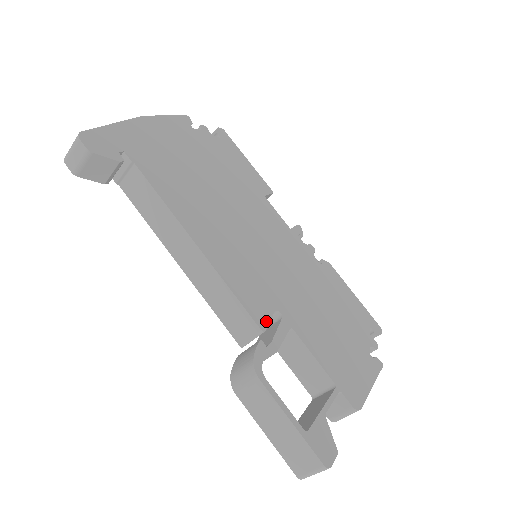
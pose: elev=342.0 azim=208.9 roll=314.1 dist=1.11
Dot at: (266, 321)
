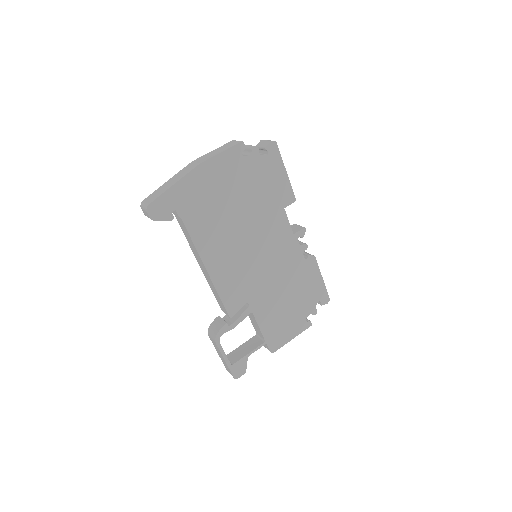
Dot at: (235, 311)
